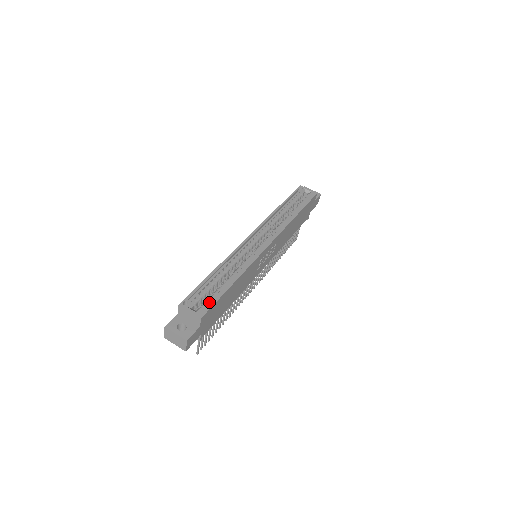
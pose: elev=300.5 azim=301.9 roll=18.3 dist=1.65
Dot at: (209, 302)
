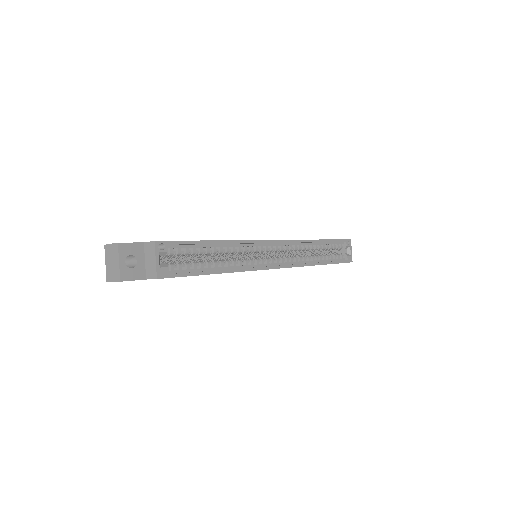
Dot at: (180, 268)
